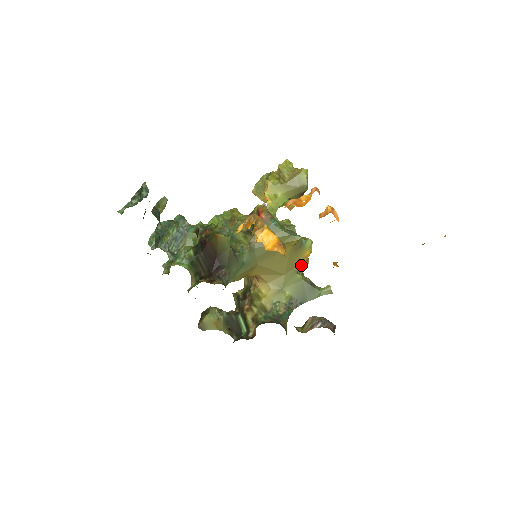
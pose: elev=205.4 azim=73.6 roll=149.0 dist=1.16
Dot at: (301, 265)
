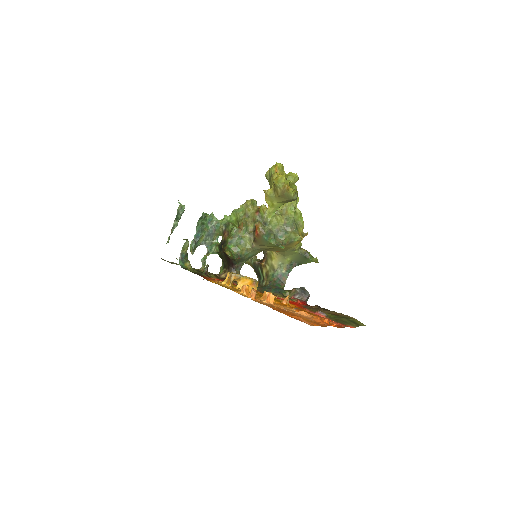
Dot at: (296, 245)
